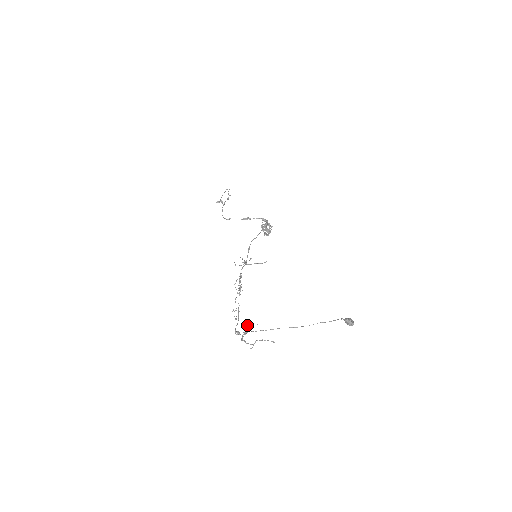
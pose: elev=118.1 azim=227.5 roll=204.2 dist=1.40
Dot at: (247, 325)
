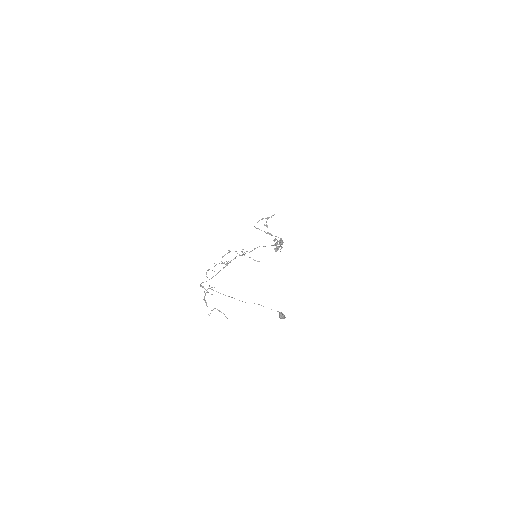
Dot at: (212, 287)
